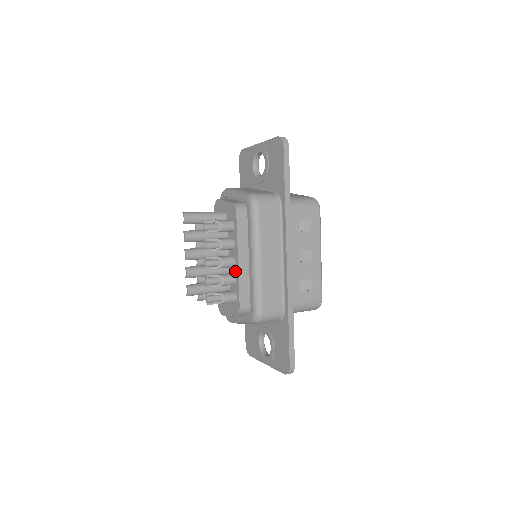
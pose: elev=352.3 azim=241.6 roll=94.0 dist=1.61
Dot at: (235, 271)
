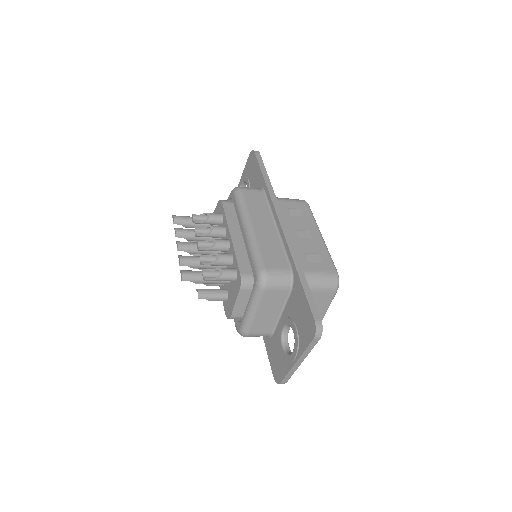
Dot at: (230, 249)
